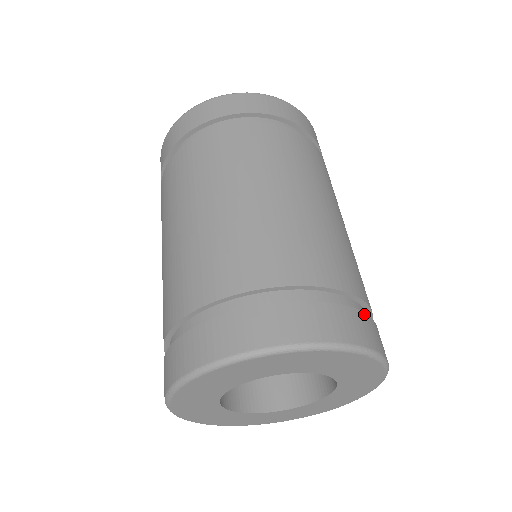
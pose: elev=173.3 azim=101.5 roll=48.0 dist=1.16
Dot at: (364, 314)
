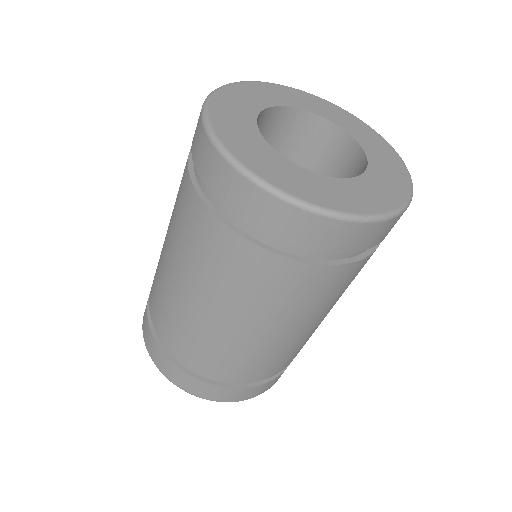
Dot at: (216, 387)
